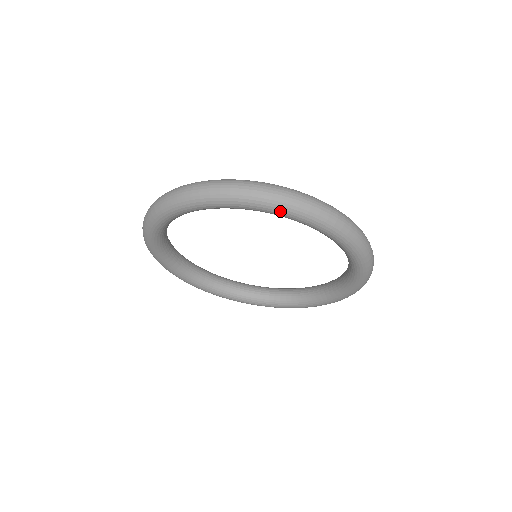
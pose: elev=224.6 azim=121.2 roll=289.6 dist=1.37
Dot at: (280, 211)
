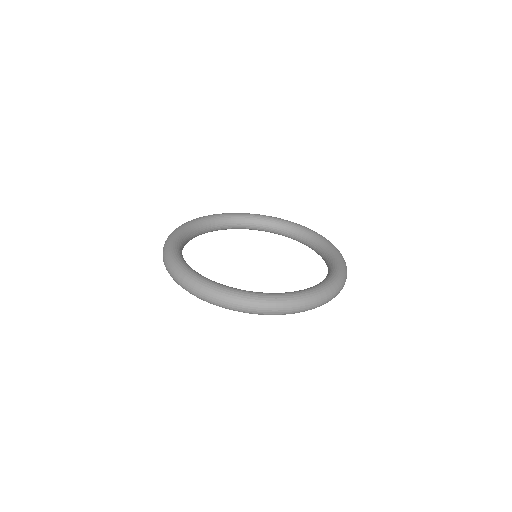
Dot at: occluded
